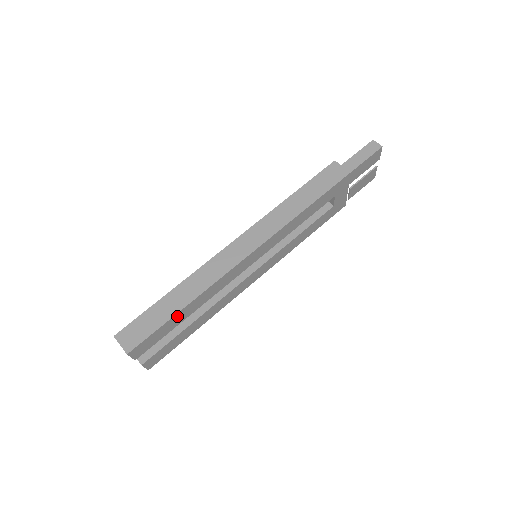
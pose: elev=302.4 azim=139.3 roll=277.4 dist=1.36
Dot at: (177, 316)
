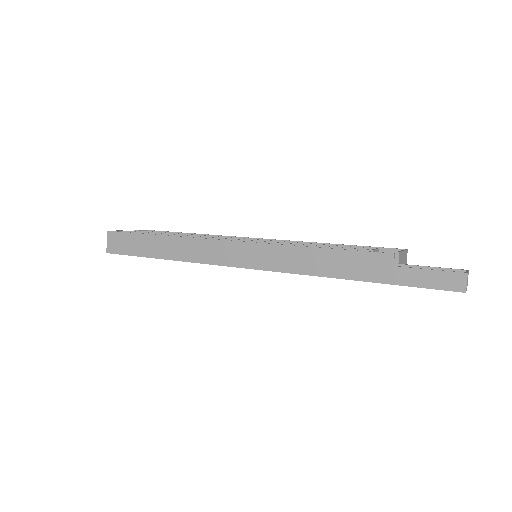
Dot at: occluded
